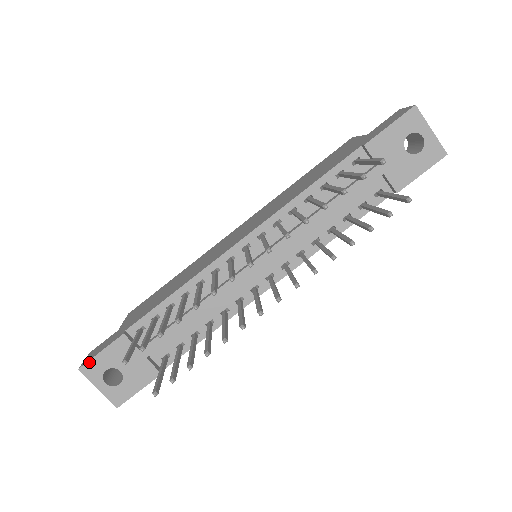
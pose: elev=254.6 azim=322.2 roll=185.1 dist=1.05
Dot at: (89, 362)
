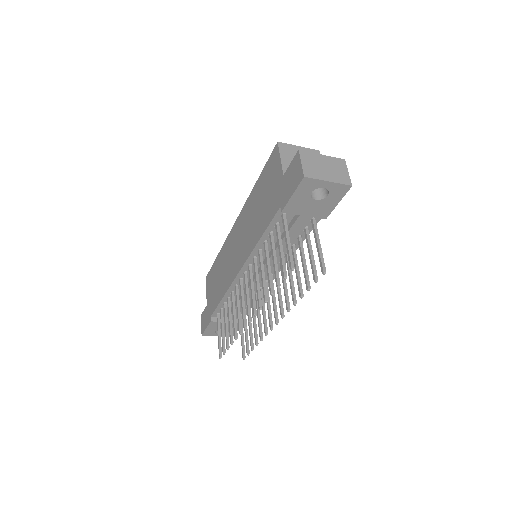
Dot at: (204, 332)
